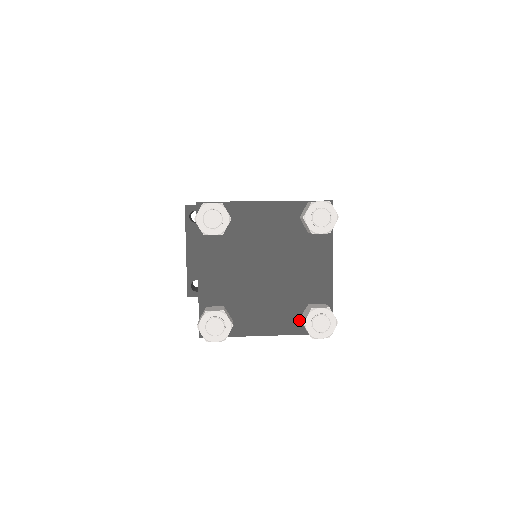
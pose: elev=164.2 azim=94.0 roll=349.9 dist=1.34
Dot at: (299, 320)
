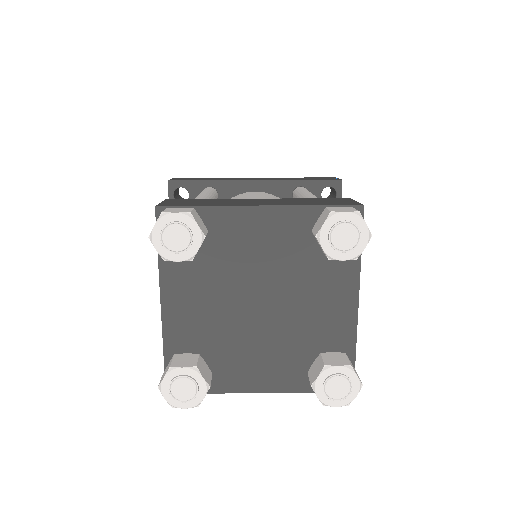
Dot at: (306, 373)
